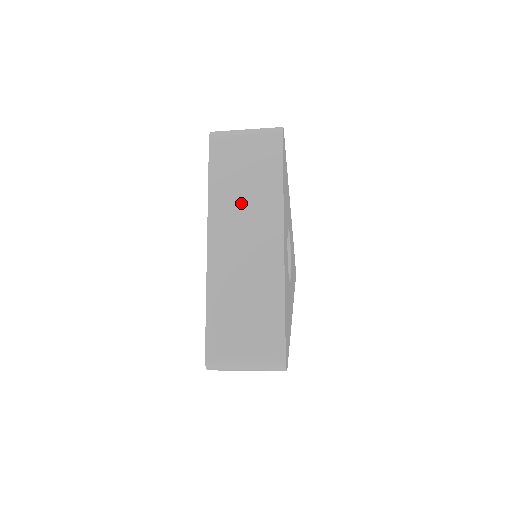
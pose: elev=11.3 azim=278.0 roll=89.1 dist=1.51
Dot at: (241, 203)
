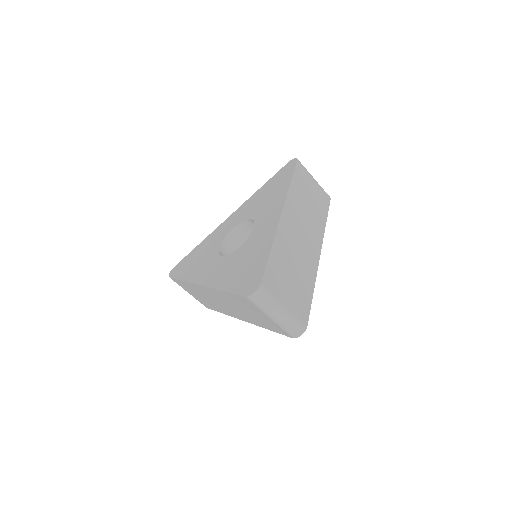
Dot at: (305, 211)
